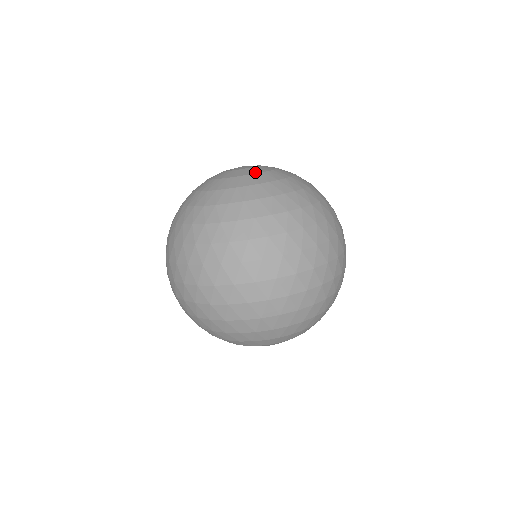
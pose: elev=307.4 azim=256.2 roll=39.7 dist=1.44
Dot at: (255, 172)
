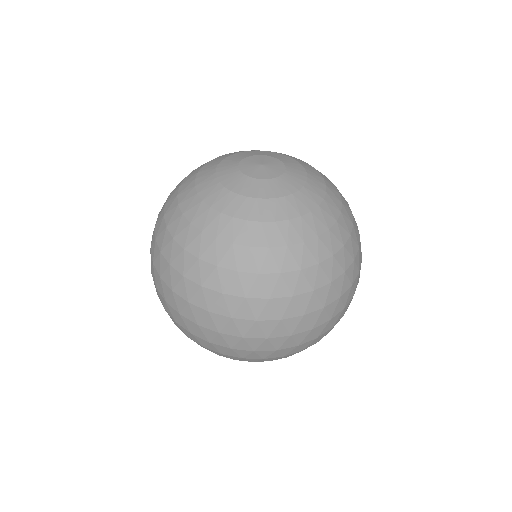
Dot at: (267, 195)
